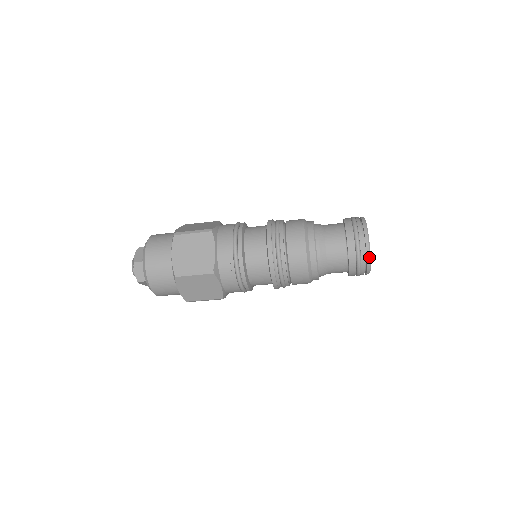
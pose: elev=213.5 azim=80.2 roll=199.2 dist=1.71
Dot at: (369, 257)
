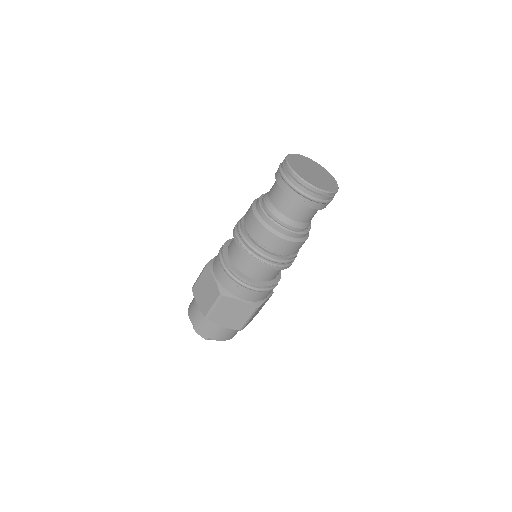
Dot at: (286, 162)
